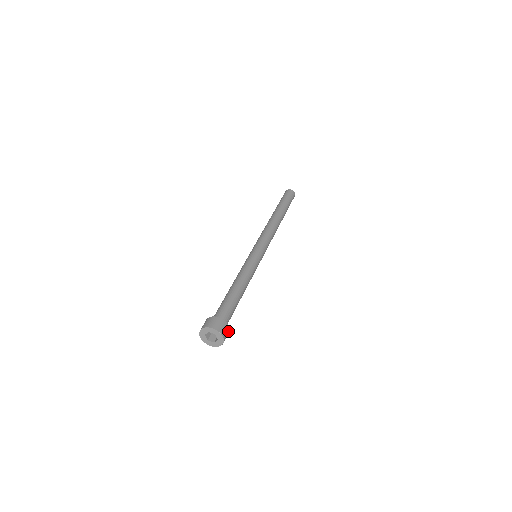
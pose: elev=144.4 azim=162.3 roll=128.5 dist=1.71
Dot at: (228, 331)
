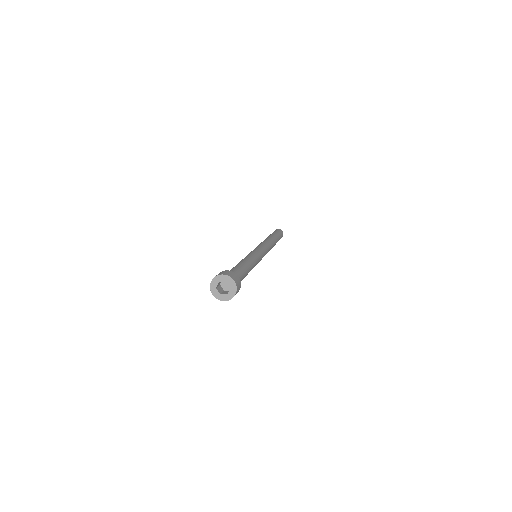
Dot at: occluded
